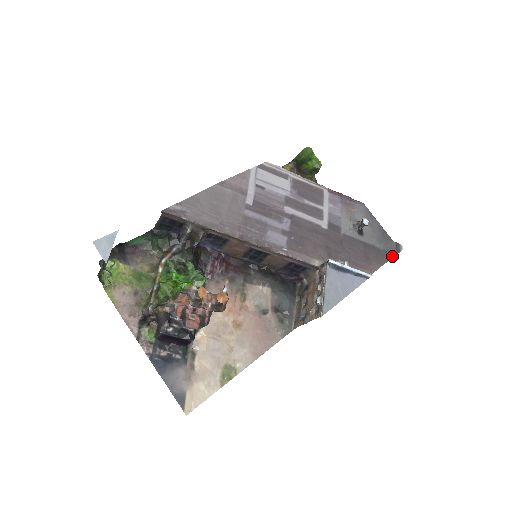
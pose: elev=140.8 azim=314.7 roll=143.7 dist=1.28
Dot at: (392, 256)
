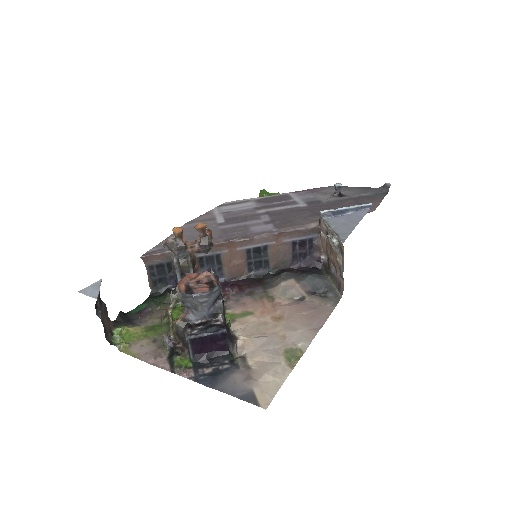
Dot at: (386, 194)
